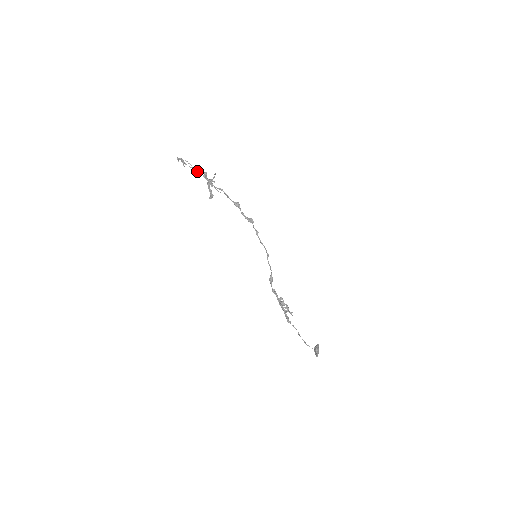
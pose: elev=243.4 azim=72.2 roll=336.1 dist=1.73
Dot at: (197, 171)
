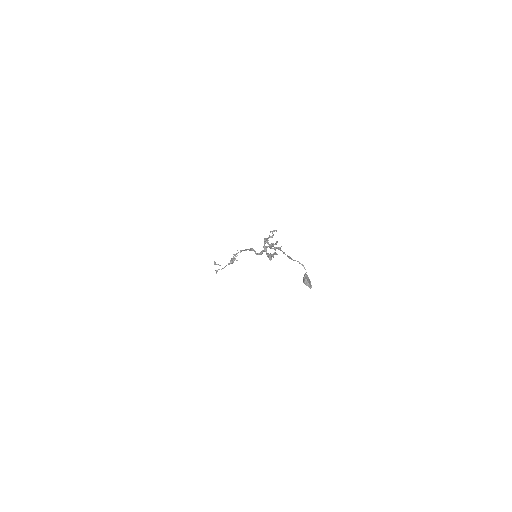
Dot at: (226, 265)
